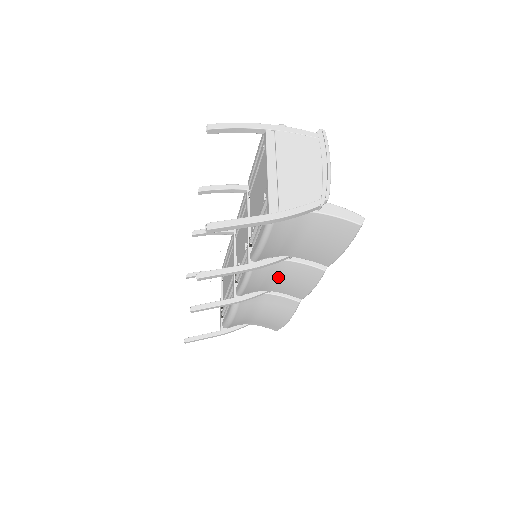
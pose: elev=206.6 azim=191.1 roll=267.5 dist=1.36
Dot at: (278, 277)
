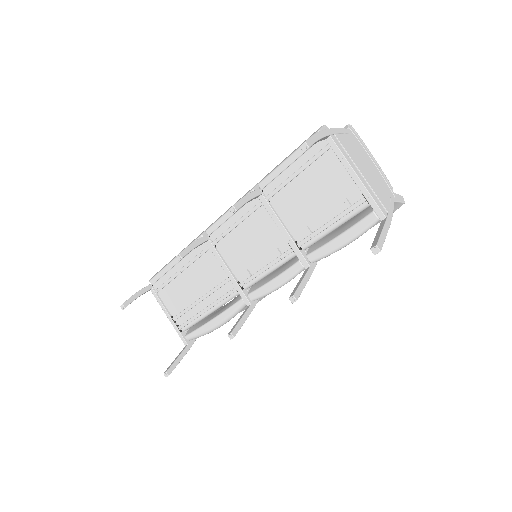
Dot at: occluded
